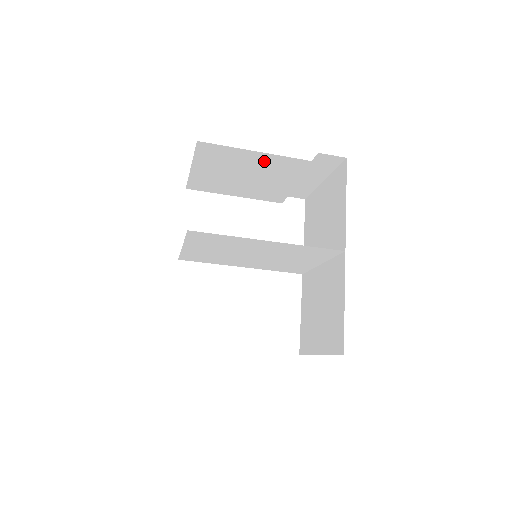
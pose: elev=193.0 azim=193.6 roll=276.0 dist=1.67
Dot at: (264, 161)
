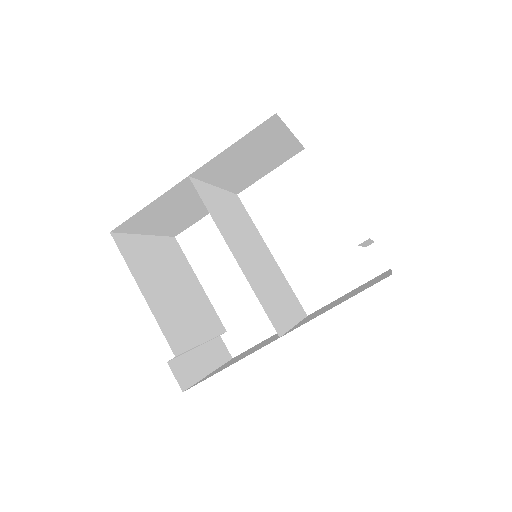
Dot at: occluded
